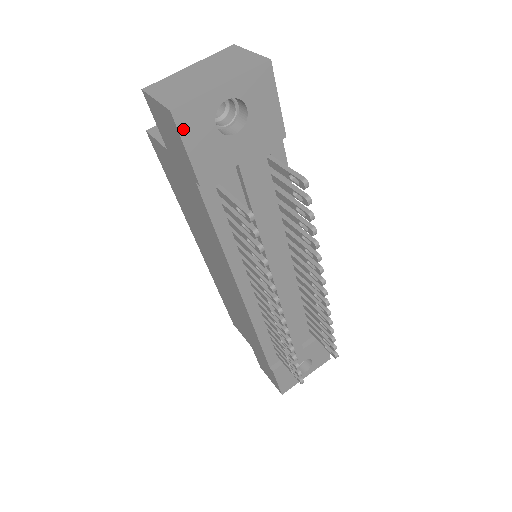
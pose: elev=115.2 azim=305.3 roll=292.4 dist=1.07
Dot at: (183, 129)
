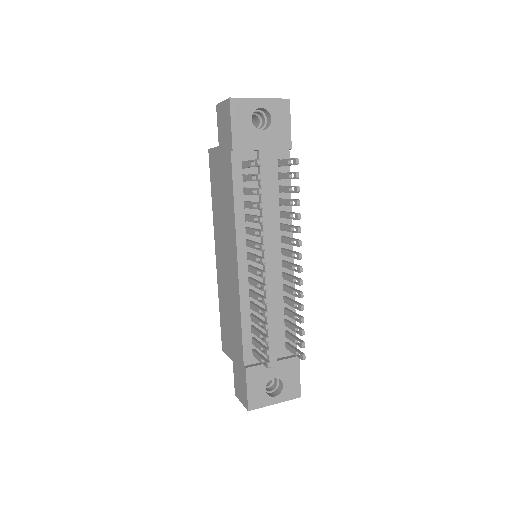
Dot at: (233, 111)
